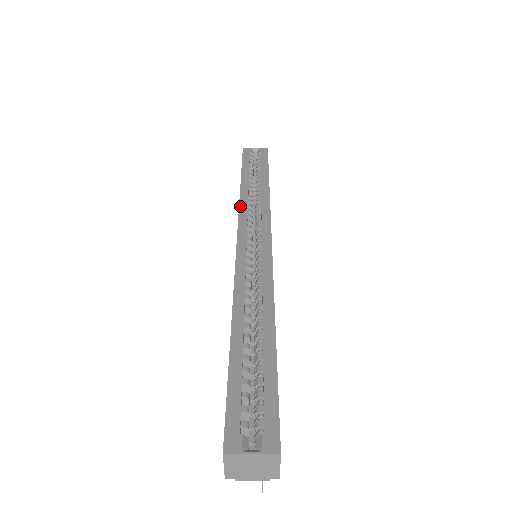
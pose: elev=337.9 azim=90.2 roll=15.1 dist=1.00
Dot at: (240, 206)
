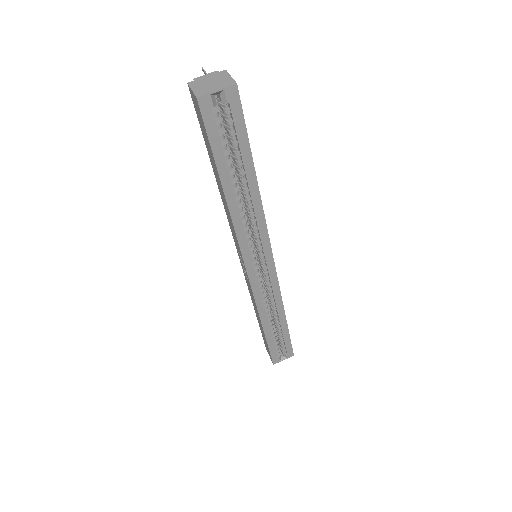
Dot at: (237, 235)
